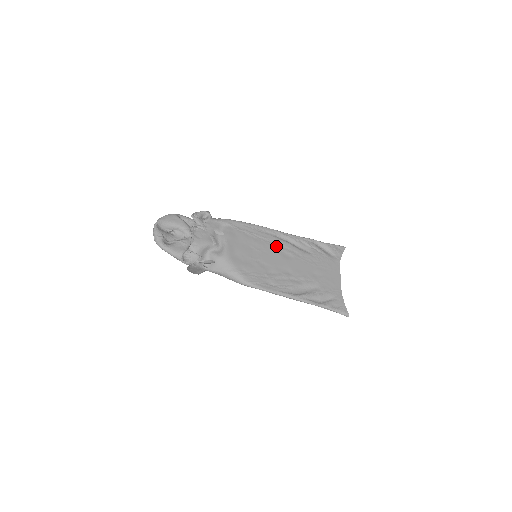
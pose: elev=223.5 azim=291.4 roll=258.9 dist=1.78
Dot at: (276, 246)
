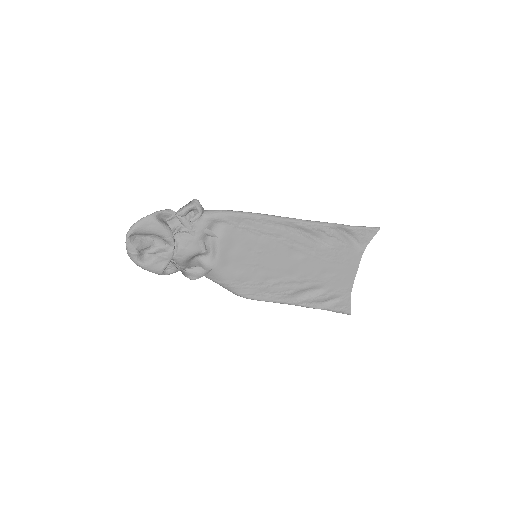
Dot at: (284, 243)
